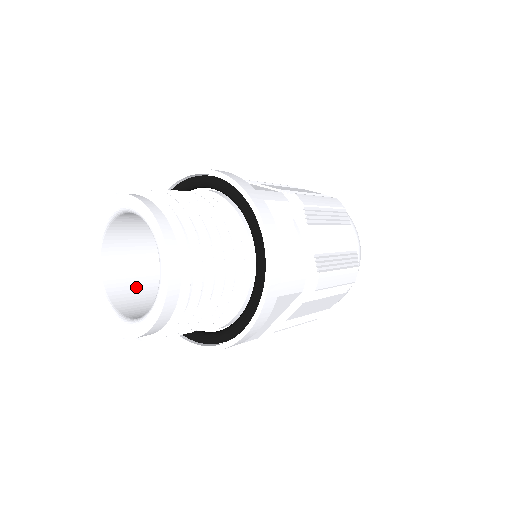
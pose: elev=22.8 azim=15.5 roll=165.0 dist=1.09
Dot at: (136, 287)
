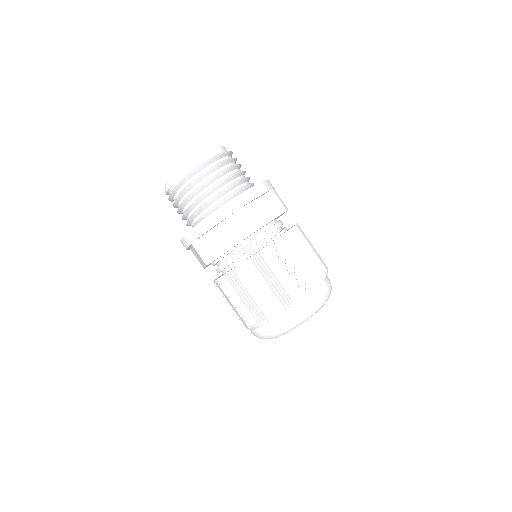
Dot at: occluded
